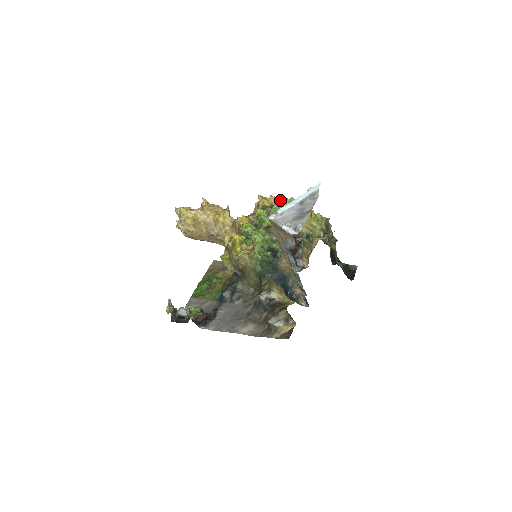
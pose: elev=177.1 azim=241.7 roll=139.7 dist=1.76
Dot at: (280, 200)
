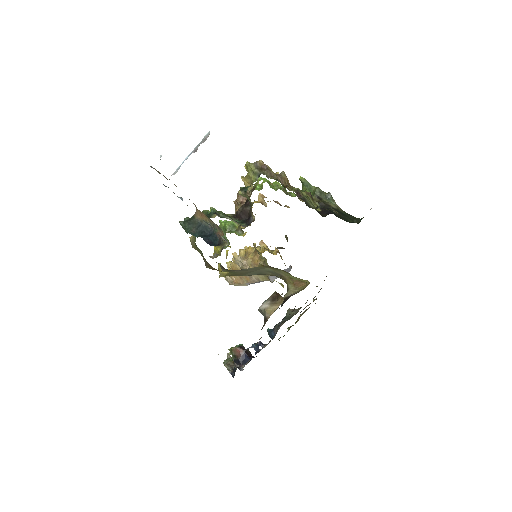
Dot at: occluded
